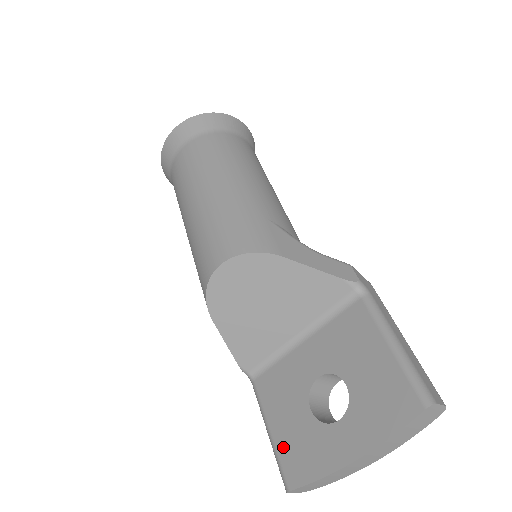
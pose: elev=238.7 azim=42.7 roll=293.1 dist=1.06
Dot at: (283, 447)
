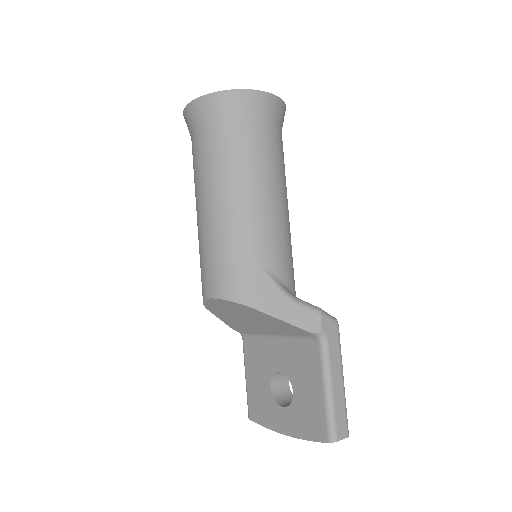
Dot at: (251, 394)
